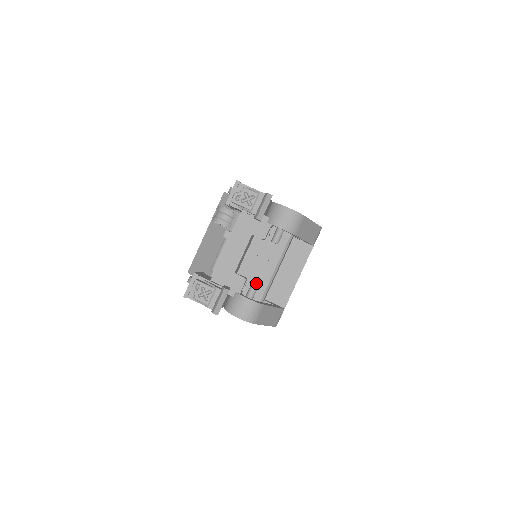
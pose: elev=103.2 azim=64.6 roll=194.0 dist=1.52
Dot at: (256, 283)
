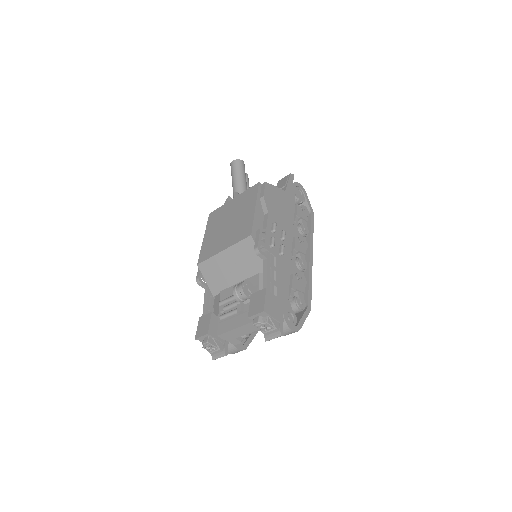
Dot at: (248, 334)
